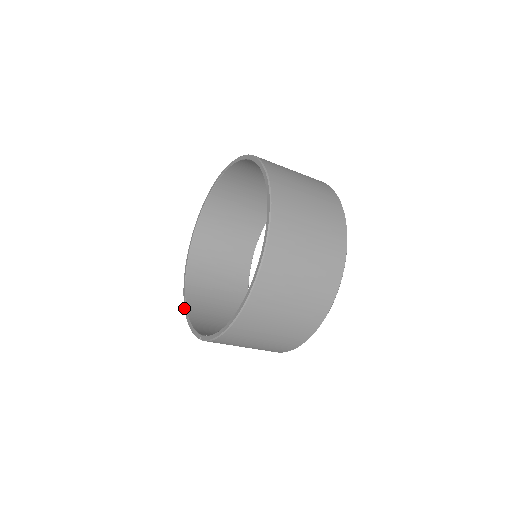
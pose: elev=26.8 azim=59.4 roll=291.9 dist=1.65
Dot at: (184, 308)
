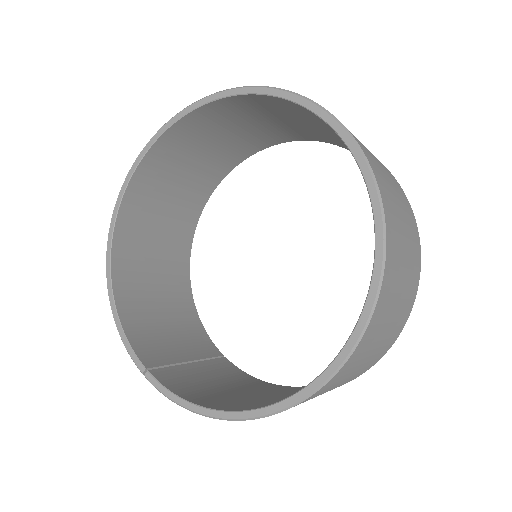
Dot at: occluded
